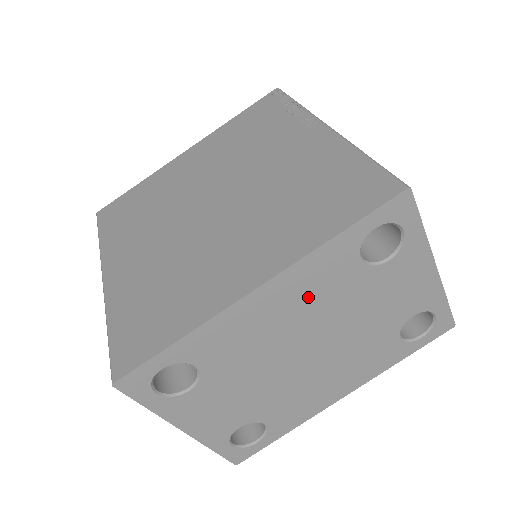
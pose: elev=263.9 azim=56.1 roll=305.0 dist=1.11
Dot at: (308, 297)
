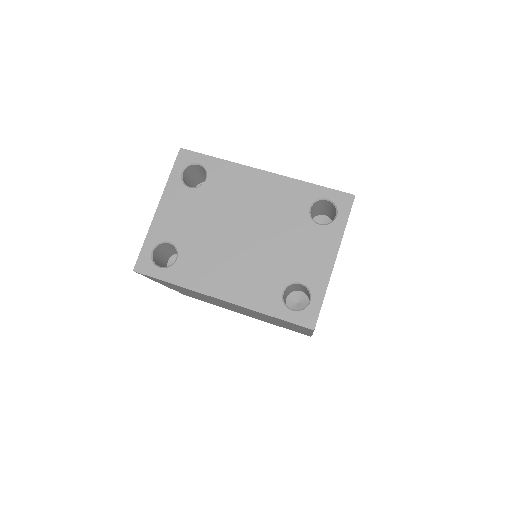
Dot at: (274, 200)
